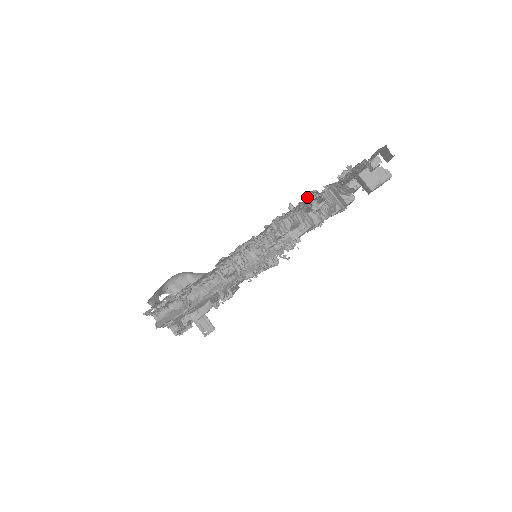
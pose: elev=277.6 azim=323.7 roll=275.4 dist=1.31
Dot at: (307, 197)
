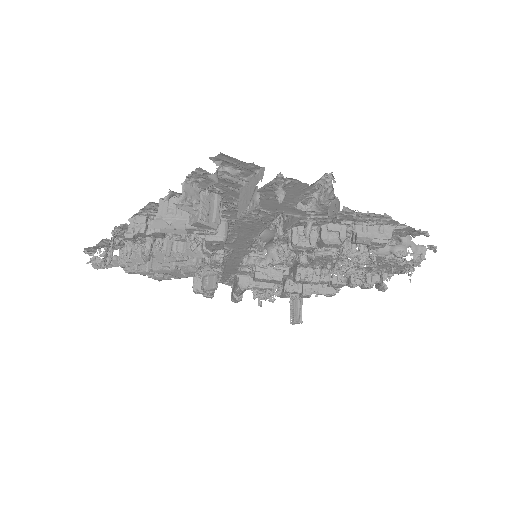
Dot at: occluded
